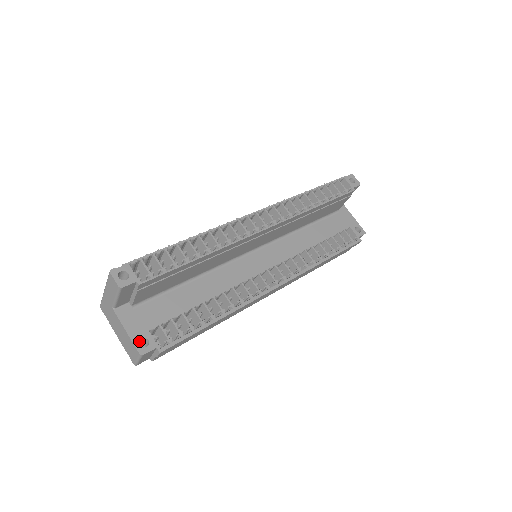
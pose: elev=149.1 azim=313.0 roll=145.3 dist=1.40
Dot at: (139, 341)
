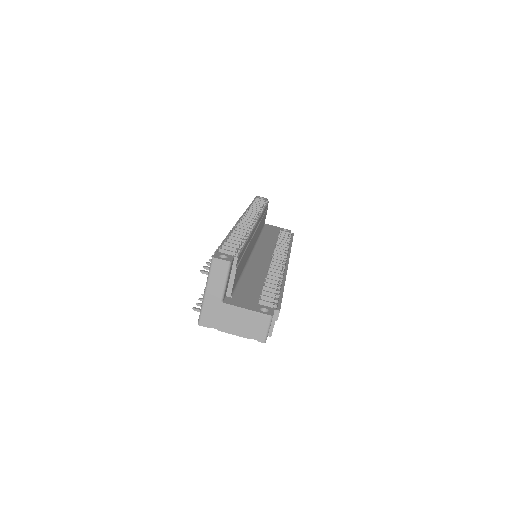
Dot at: occluded
